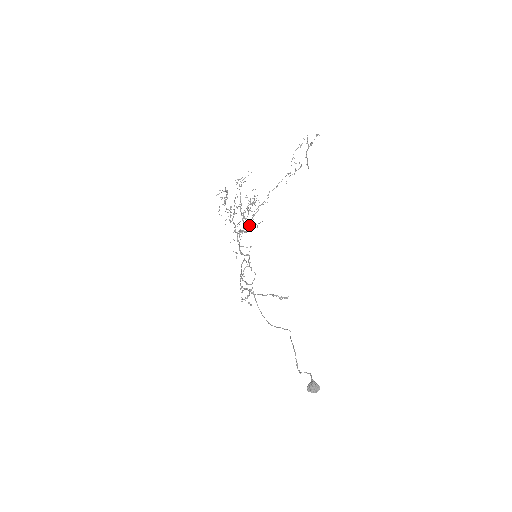
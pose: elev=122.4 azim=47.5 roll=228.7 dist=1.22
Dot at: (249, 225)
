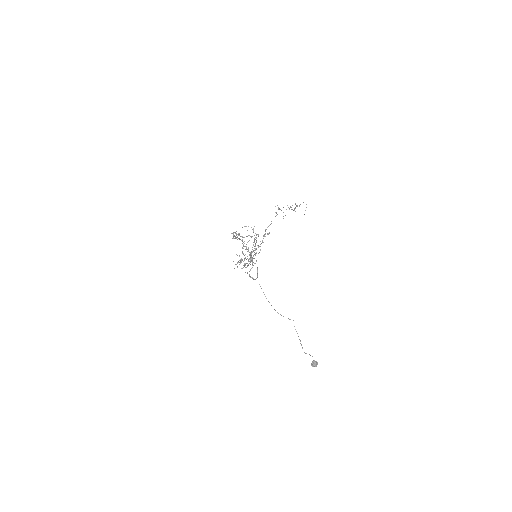
Dot at: occluded
